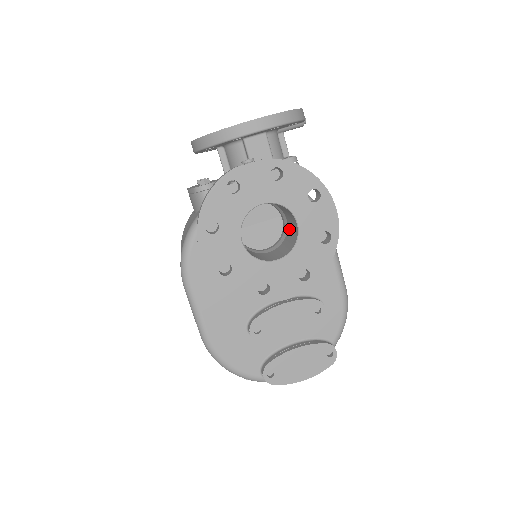
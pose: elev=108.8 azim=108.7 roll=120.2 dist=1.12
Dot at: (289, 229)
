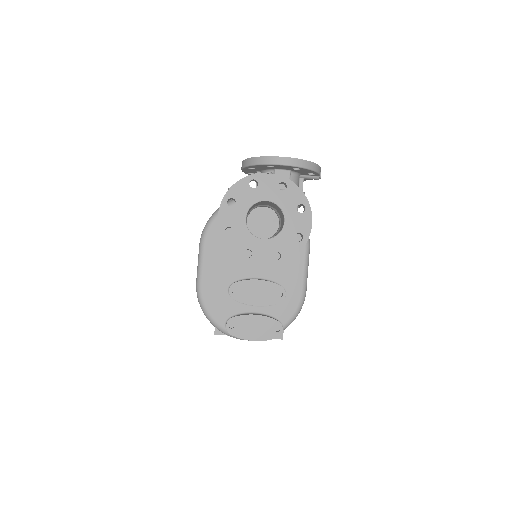
Dot at: occluded
